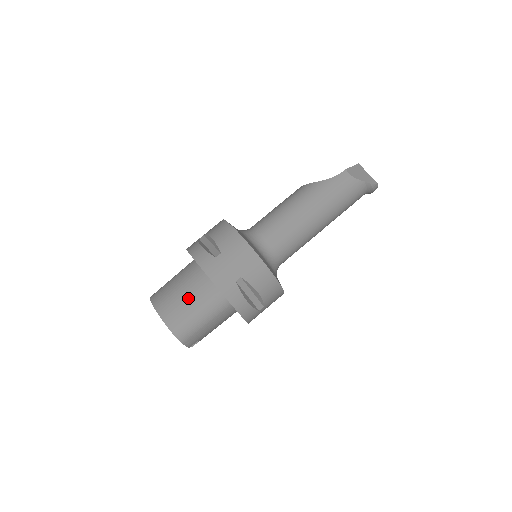
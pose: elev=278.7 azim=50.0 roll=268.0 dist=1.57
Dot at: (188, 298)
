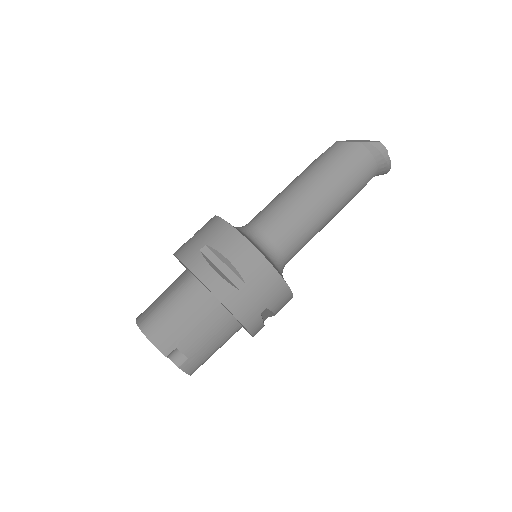
Dot at: (164, 293)
